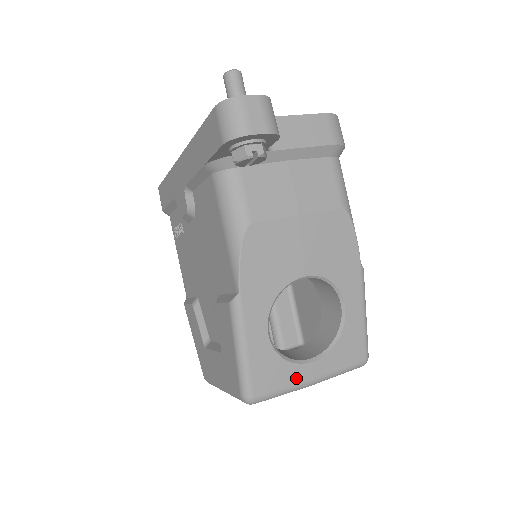
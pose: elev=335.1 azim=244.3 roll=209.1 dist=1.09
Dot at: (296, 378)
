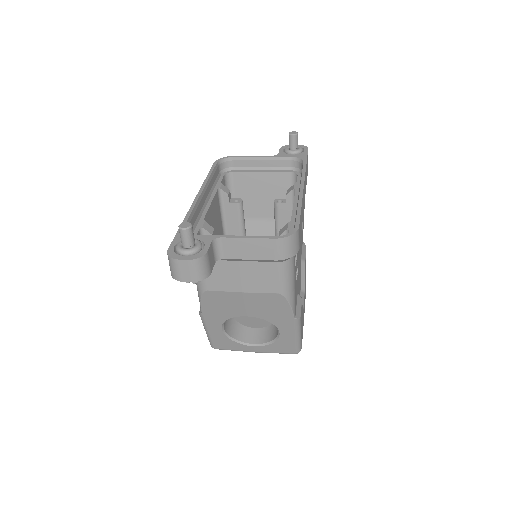
Dot at: (242, 349)
